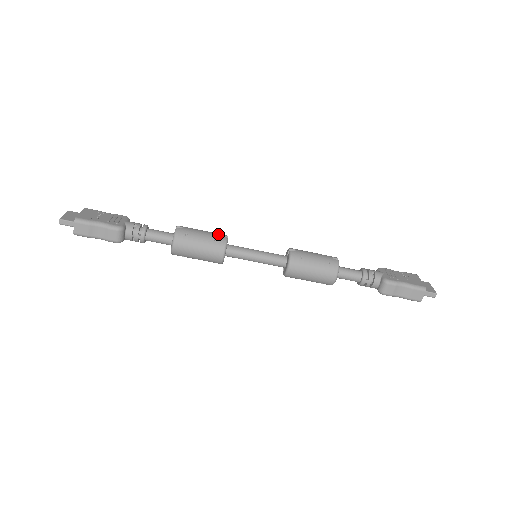
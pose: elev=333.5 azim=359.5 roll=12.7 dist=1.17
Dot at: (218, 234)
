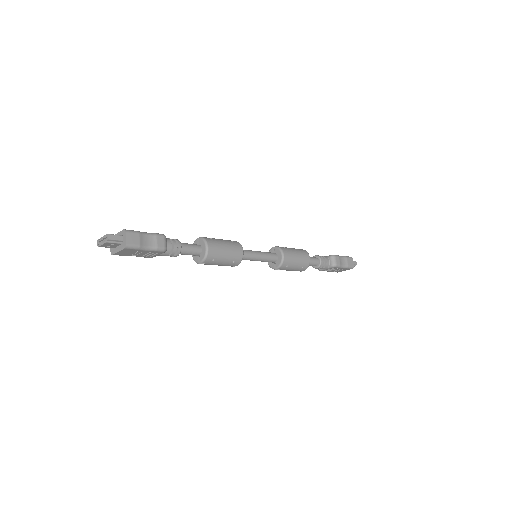
Dot at: occluded
